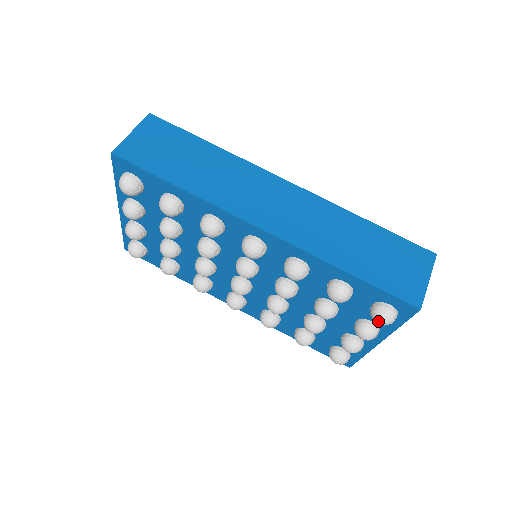
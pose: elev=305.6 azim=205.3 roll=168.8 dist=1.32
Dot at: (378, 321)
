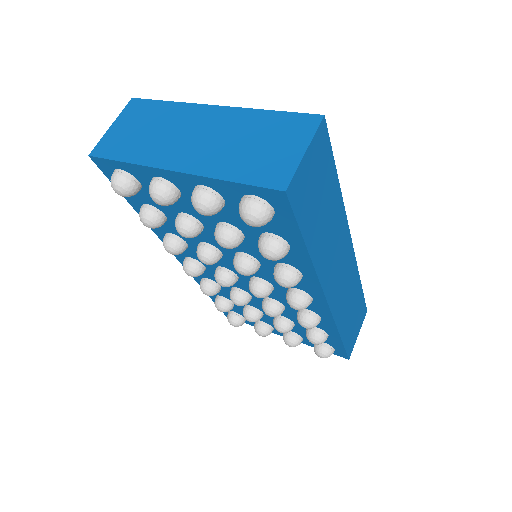
Dot at: (321, 356)
